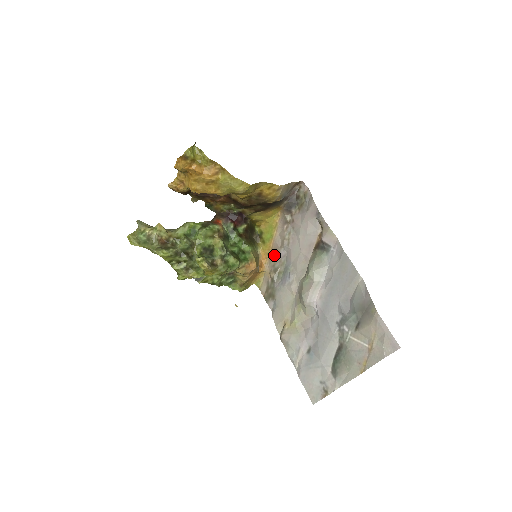
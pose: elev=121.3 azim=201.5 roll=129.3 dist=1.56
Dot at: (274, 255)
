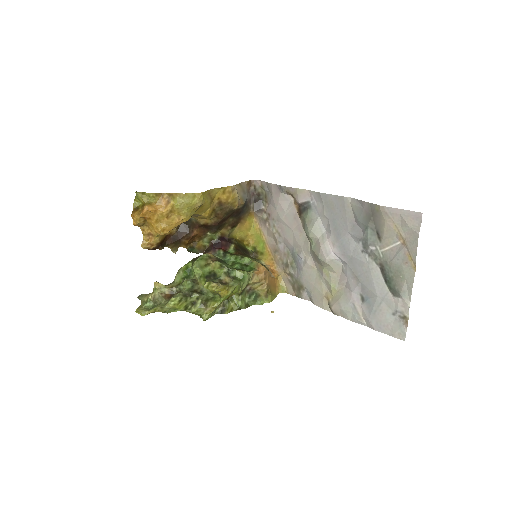
Dot at: (277, 255)
